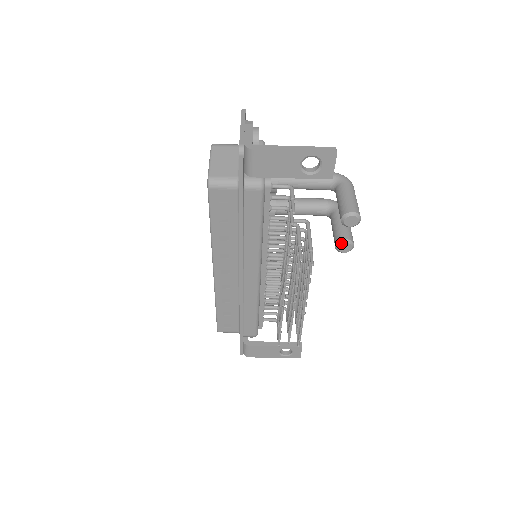
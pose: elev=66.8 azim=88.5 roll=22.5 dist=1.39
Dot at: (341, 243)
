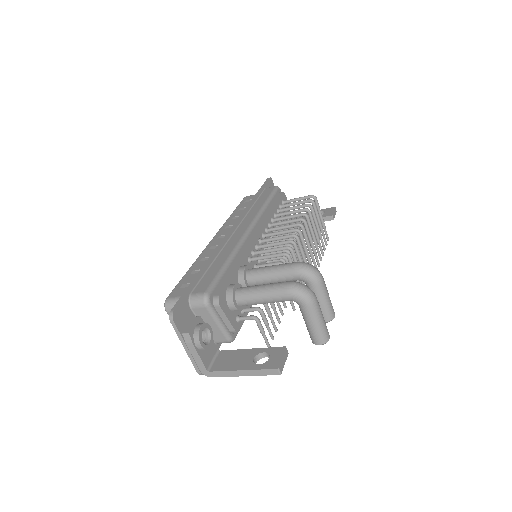
Dot at: occluded
